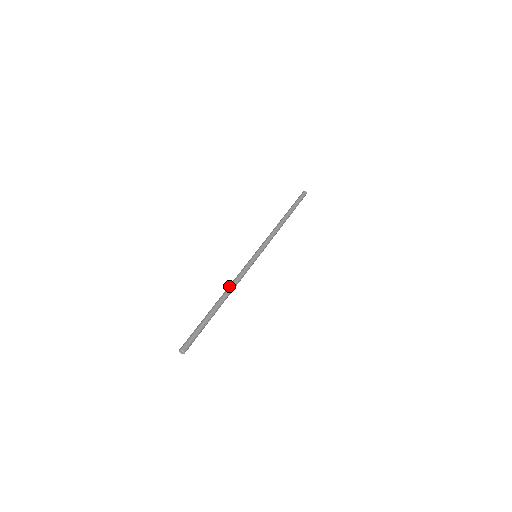
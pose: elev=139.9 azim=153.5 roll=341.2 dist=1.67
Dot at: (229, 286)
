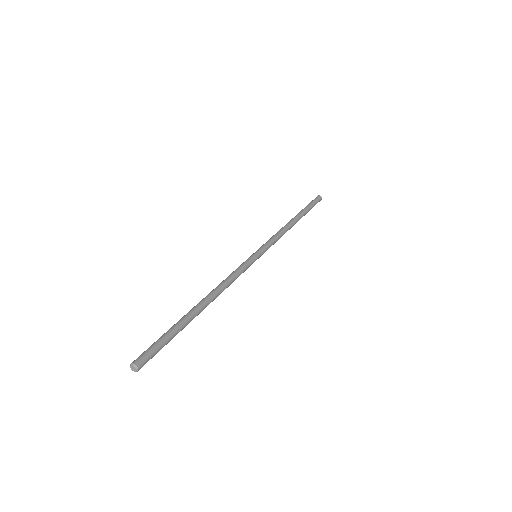
Dot at: (214, 289)
